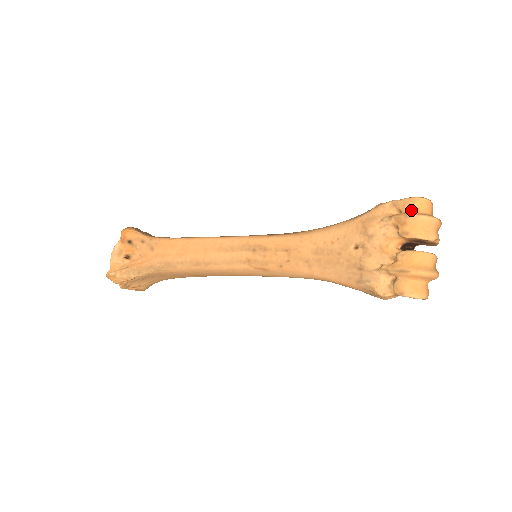
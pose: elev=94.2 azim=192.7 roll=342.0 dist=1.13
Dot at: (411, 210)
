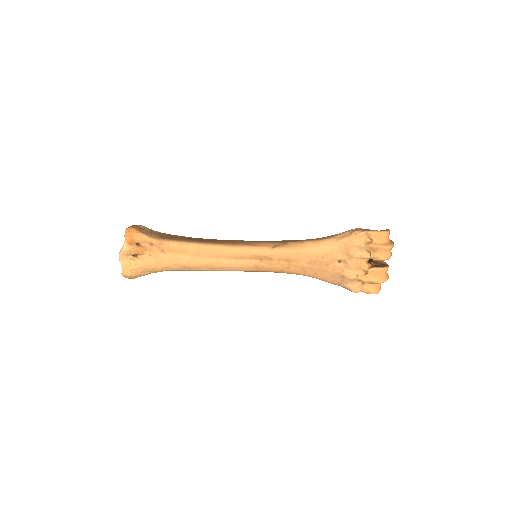
Dot at: (379, 241)
